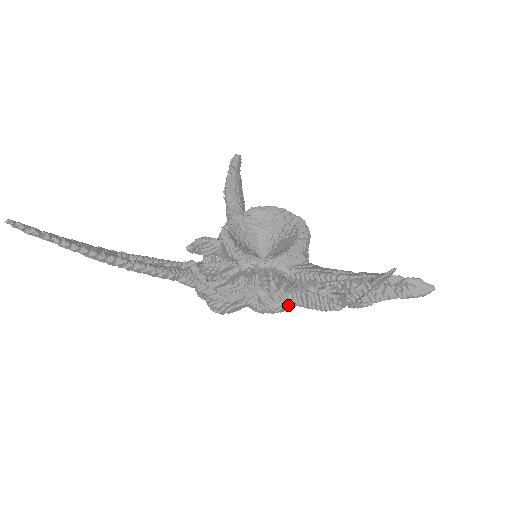
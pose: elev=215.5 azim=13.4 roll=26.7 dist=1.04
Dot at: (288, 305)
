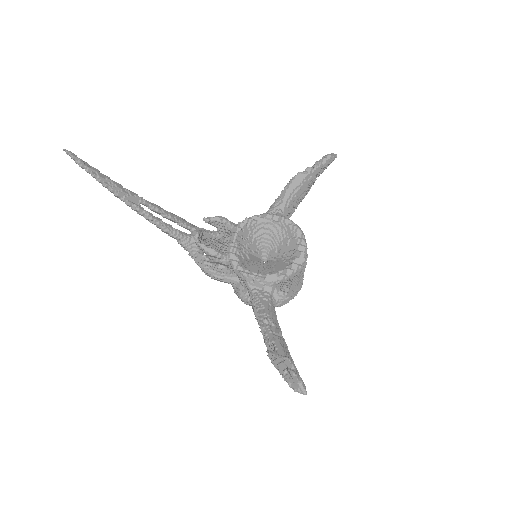
Dot at: occluded
